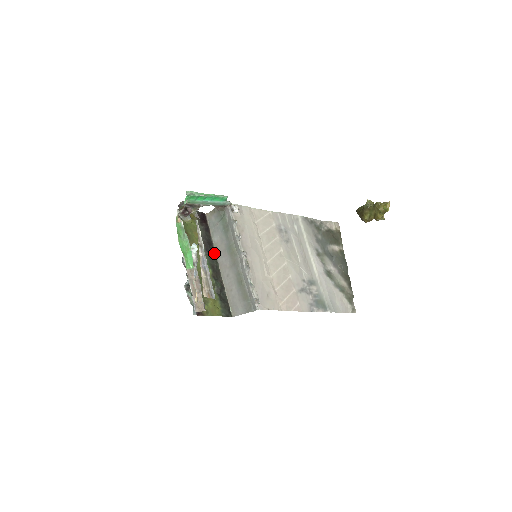
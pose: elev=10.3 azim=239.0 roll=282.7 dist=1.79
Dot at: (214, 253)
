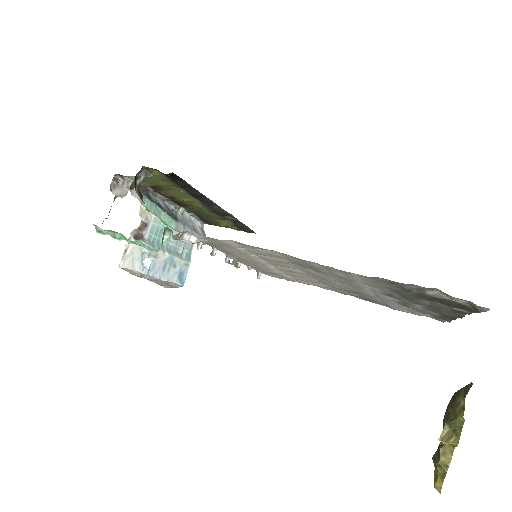
Dot at: (211, 202)
